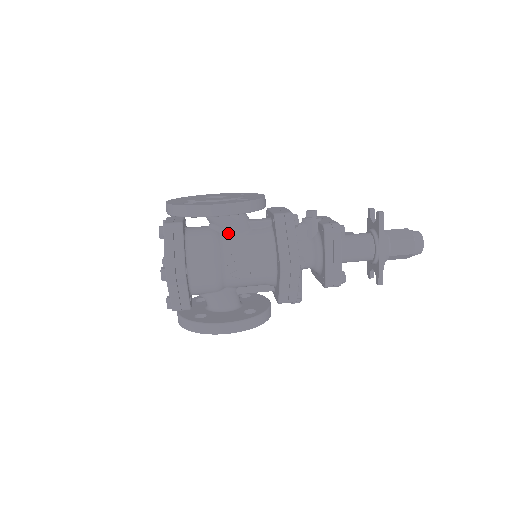
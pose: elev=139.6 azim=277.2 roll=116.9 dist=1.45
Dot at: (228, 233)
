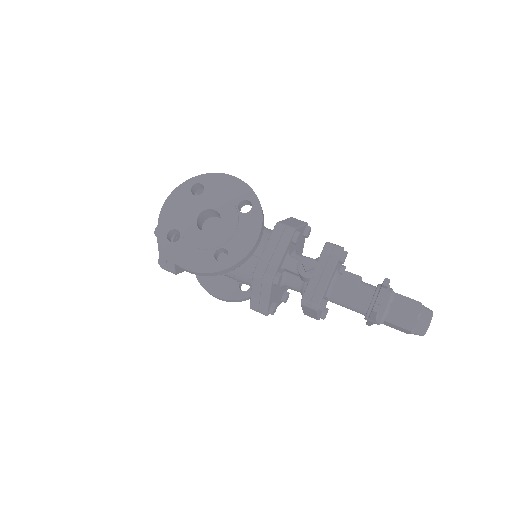
Dot at: occluded
